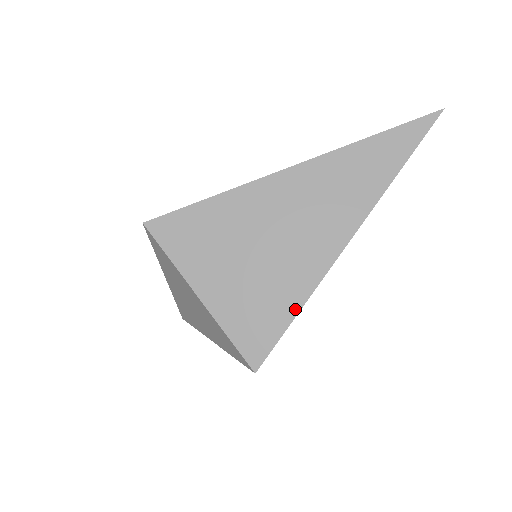
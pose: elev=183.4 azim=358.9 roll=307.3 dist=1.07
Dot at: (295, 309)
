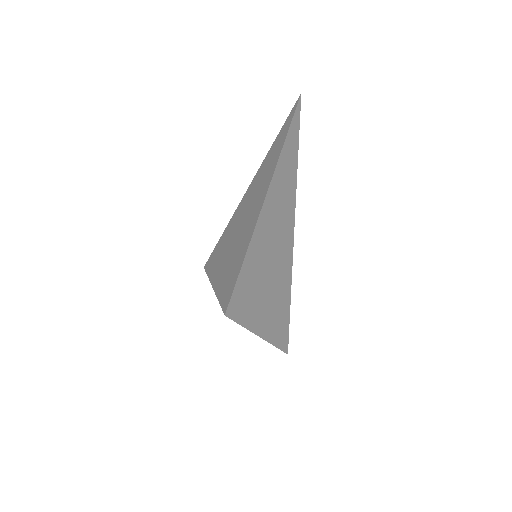
Dot at: (242, 261)
